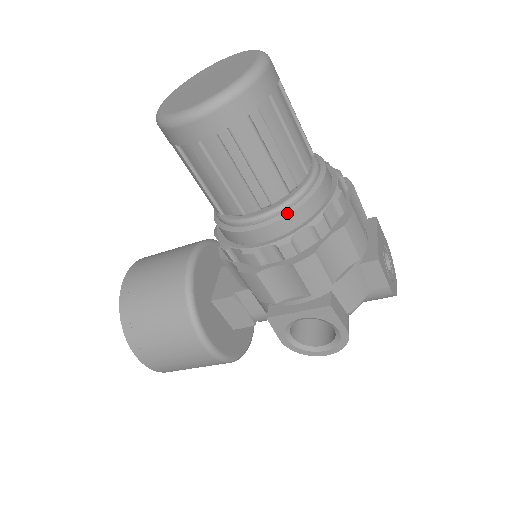
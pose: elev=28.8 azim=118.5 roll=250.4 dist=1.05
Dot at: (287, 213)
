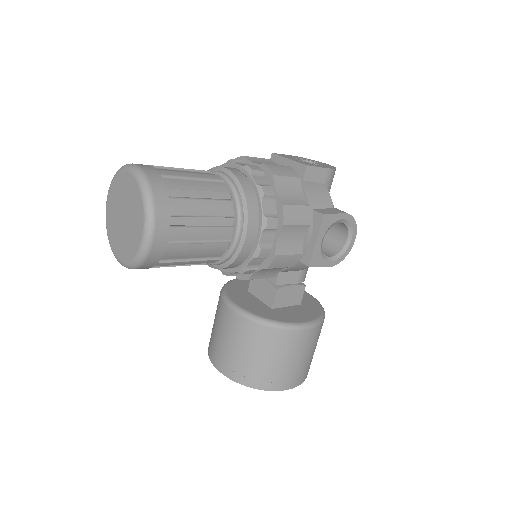
Dot at: (246, 209)
